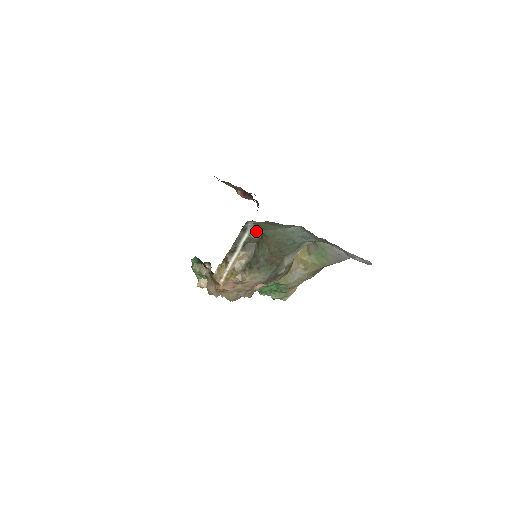
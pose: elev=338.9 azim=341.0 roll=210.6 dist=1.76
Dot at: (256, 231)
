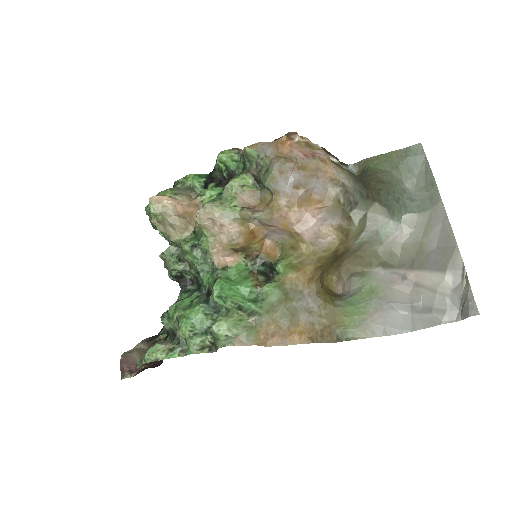
Dot at: occluded
